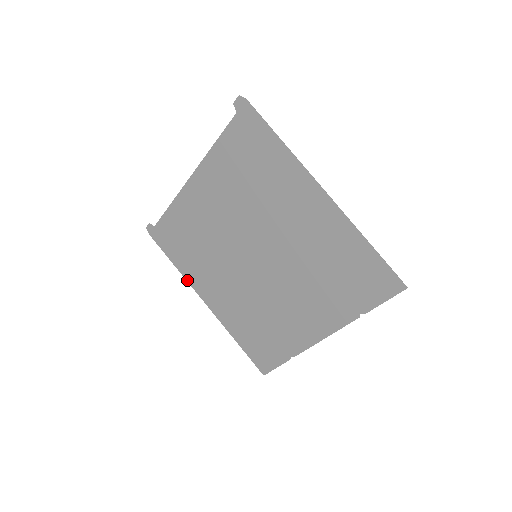
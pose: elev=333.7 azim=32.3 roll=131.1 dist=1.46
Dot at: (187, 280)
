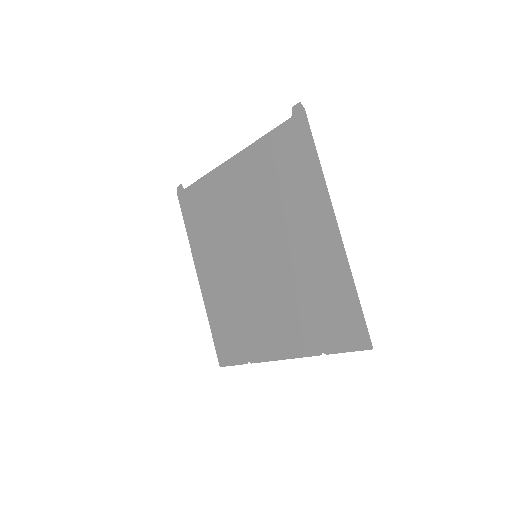
Dot at: (192, 250)
